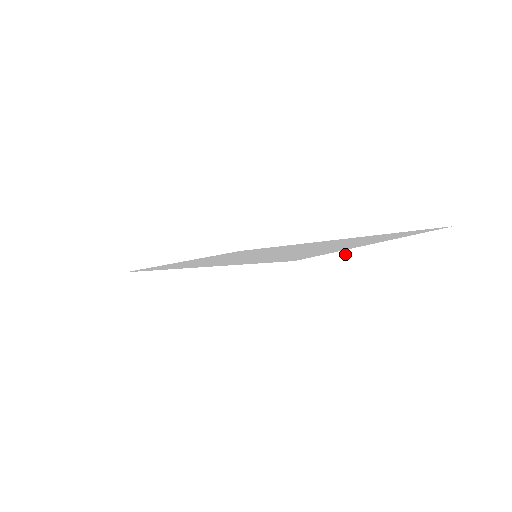
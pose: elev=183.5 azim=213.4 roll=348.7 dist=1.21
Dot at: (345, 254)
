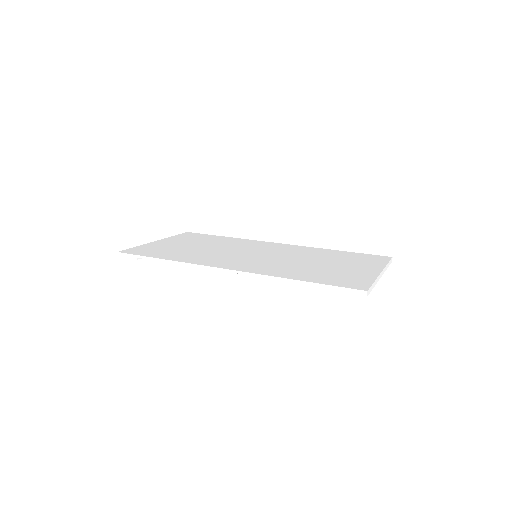
Dot at: (375, 283)
